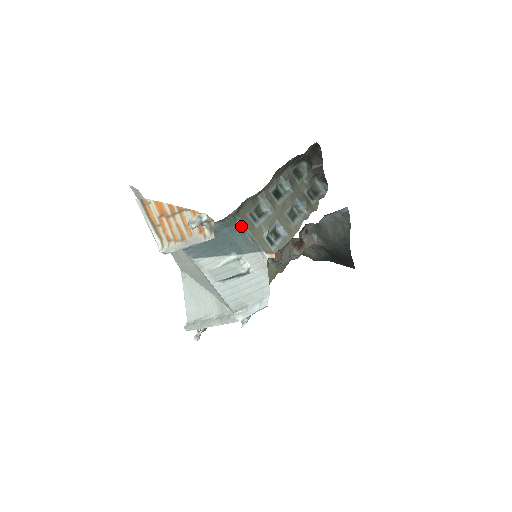
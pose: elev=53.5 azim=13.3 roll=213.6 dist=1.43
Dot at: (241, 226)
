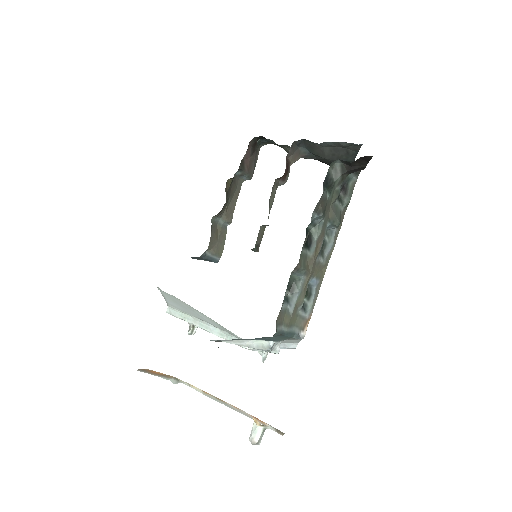
Dot at: (280, 334)
